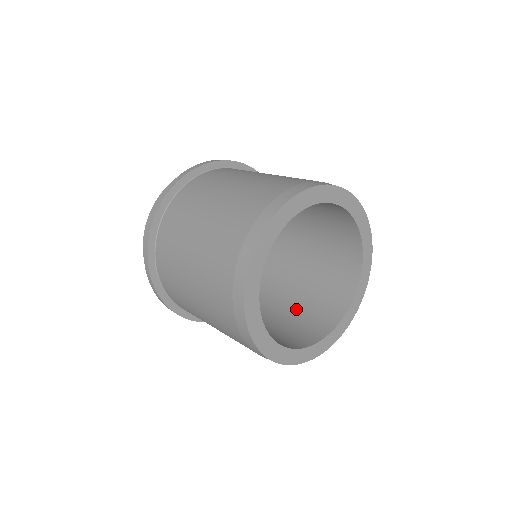
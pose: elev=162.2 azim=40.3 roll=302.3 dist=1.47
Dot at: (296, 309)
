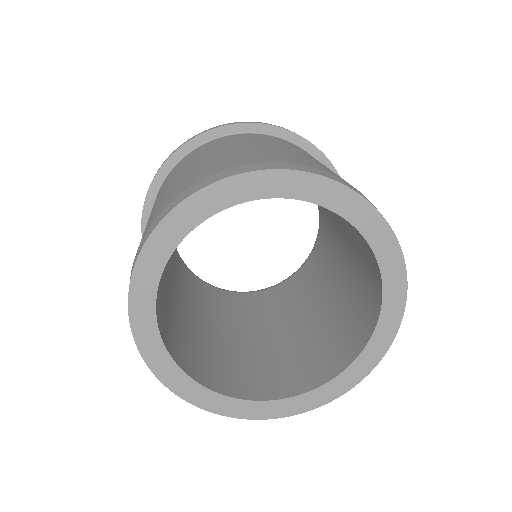
Dot at: (303, 339)
